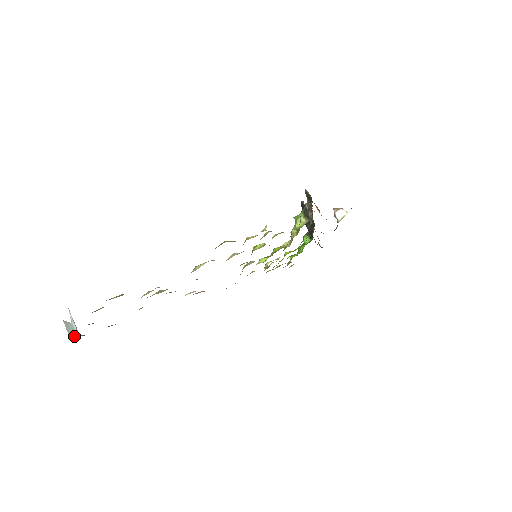
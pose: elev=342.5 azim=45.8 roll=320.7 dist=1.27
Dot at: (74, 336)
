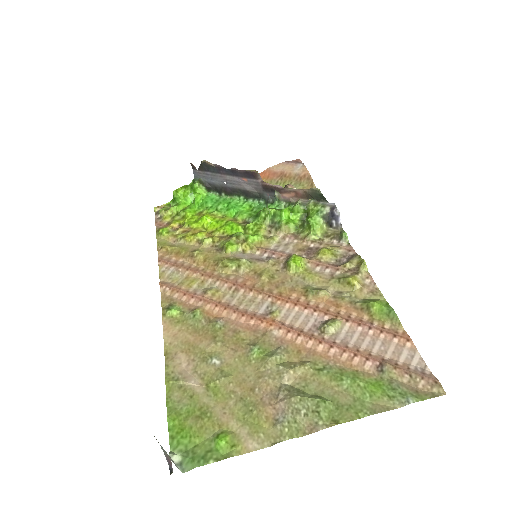
Dot at: (176, 465)
